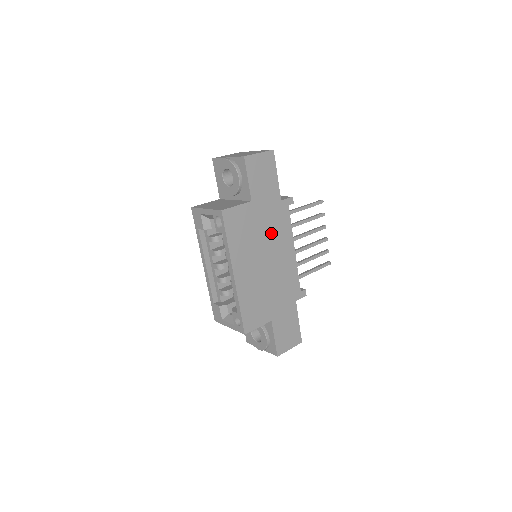
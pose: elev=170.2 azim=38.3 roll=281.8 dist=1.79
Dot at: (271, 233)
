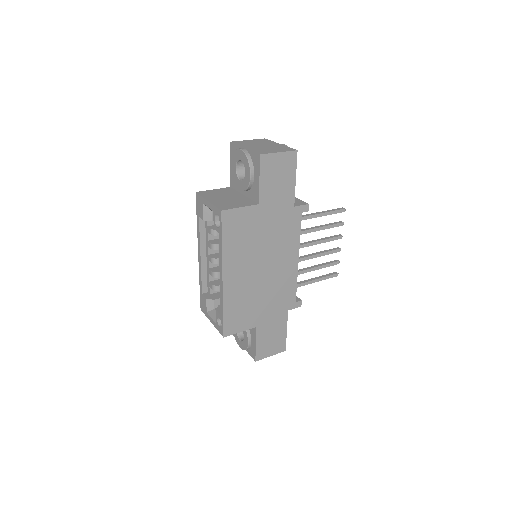
Dot at: (275, 240)
